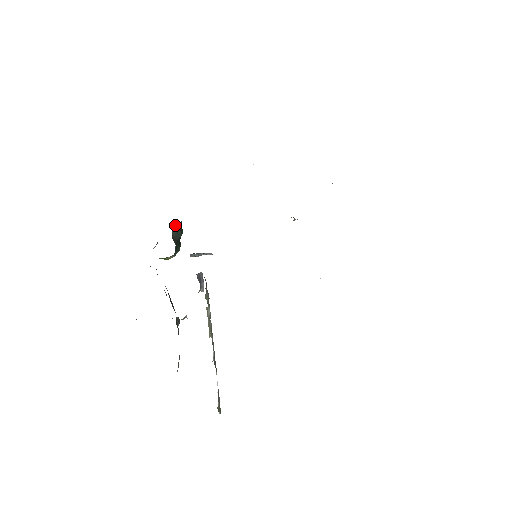
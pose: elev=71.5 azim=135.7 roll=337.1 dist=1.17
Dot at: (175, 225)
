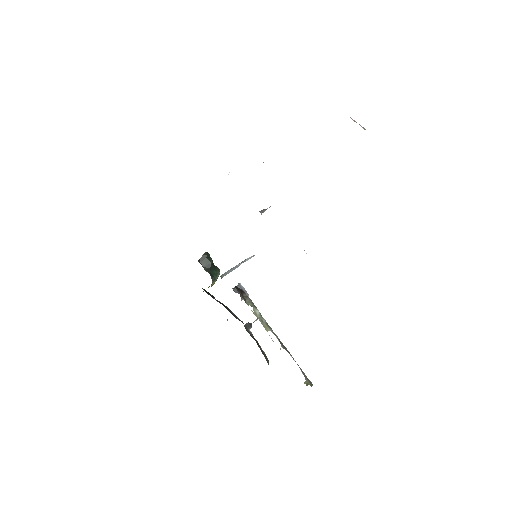
Dot at: (202, 258)
